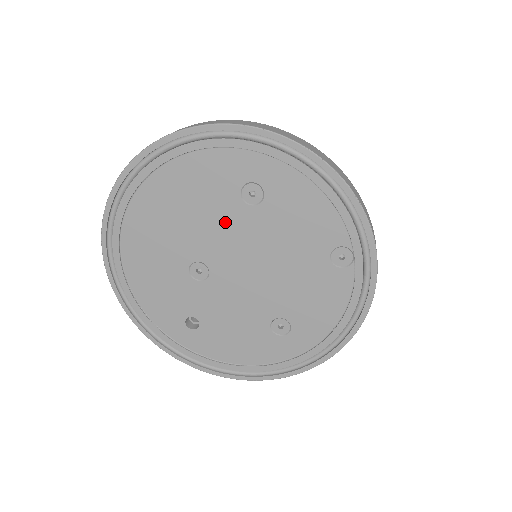
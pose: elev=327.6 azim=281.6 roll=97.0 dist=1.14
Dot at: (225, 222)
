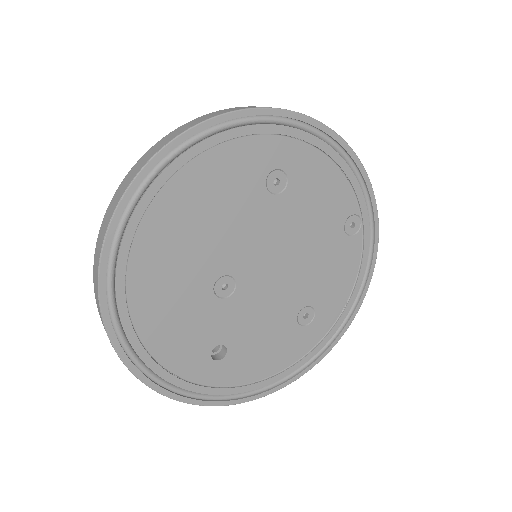
Dot at: (251, 220)
